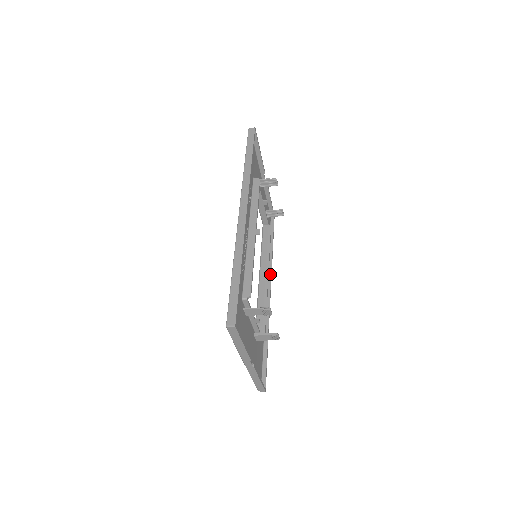
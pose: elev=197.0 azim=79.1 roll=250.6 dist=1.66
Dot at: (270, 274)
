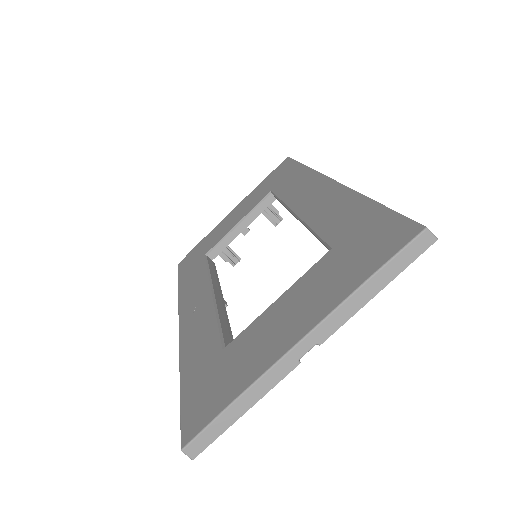
Dot at: occluded
